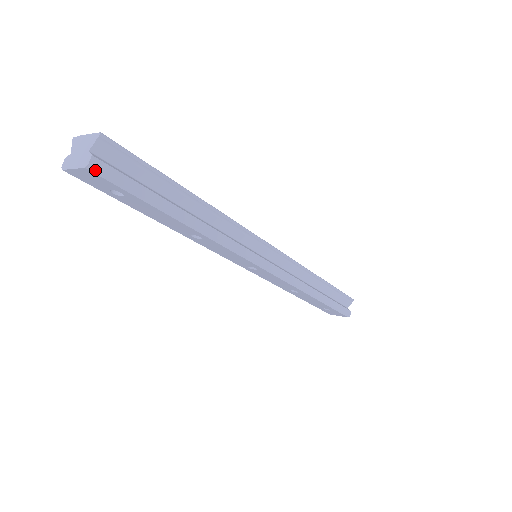
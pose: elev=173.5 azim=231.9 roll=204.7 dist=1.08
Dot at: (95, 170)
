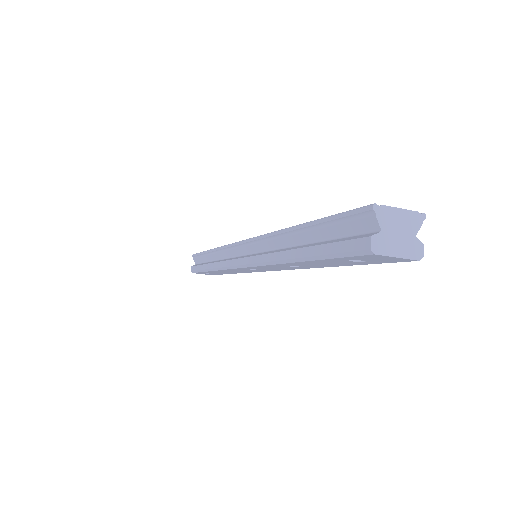
Dot at: (414, 259)
